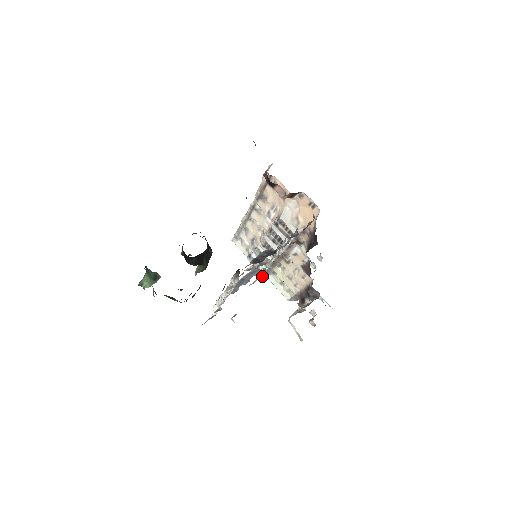
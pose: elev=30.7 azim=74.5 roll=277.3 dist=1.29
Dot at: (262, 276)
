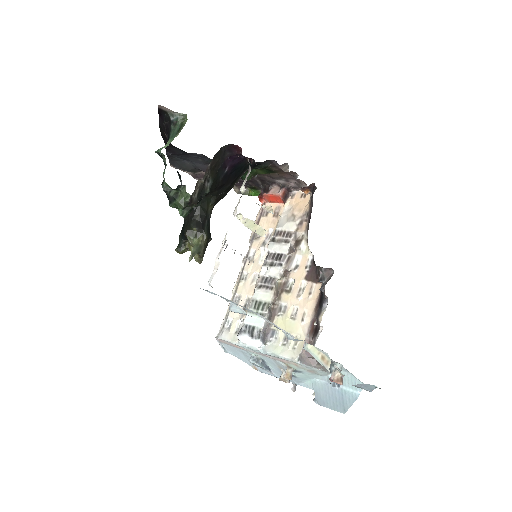
Dot at: (258, 341)
